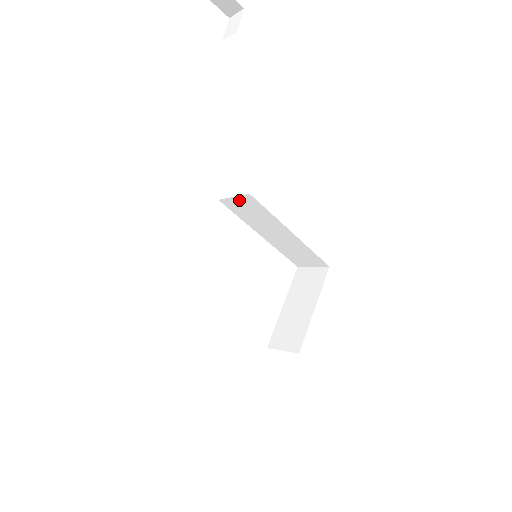
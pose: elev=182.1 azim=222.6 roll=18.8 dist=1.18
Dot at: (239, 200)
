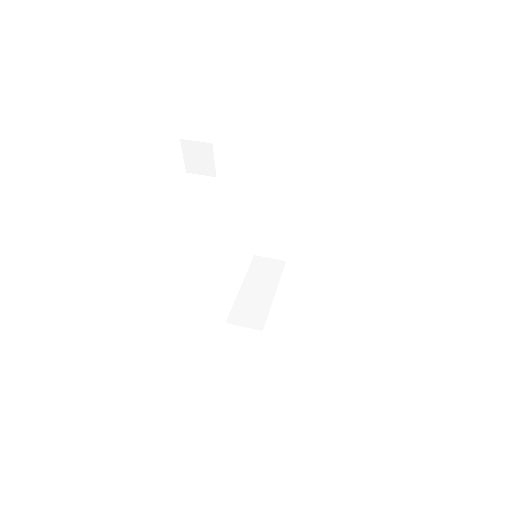
Dot at: occluded
